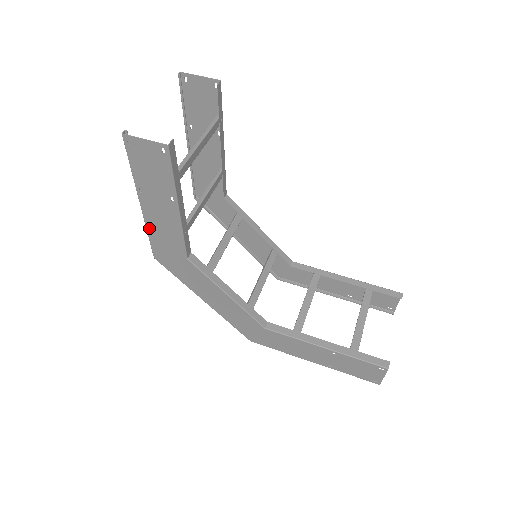
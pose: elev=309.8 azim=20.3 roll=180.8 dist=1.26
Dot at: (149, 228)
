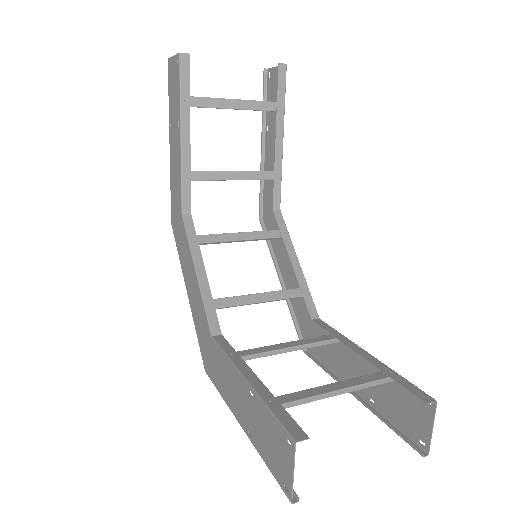
Dot at: (171, 177)
